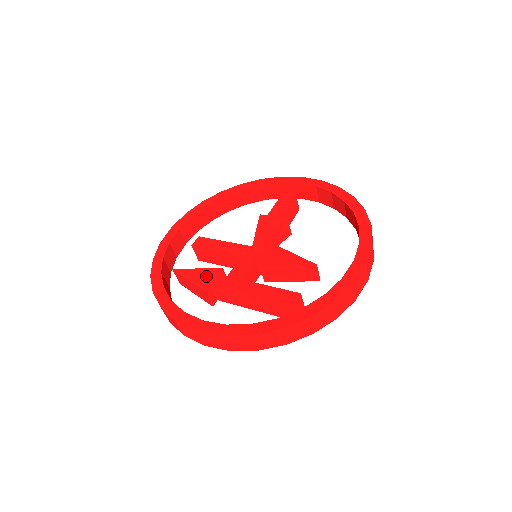
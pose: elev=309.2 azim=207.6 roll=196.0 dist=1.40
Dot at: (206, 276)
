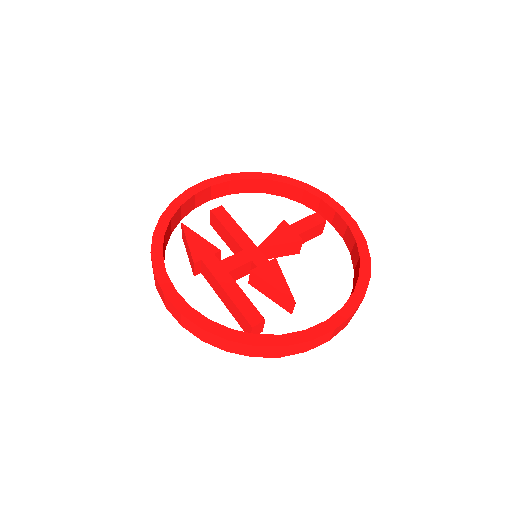
Dot at: (203, 249)
